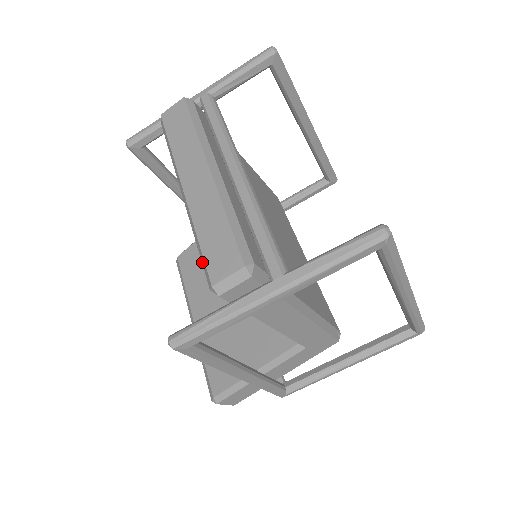
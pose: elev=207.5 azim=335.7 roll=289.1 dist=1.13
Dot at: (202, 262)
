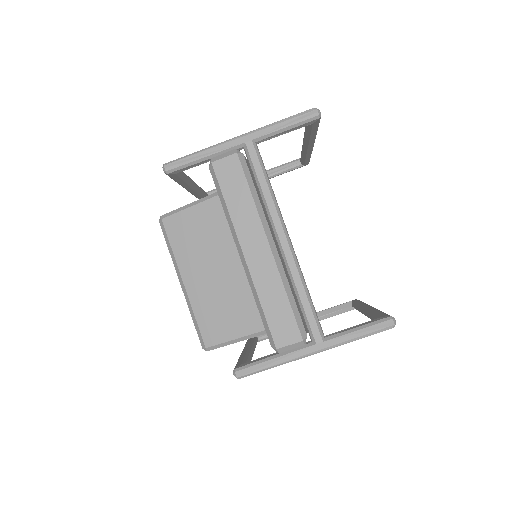
Dot at: (264, 325)
